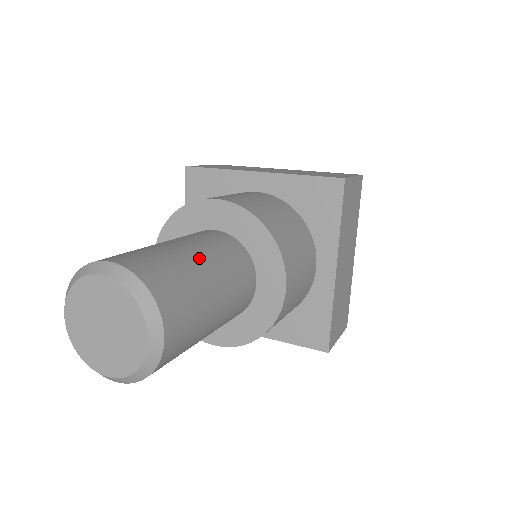
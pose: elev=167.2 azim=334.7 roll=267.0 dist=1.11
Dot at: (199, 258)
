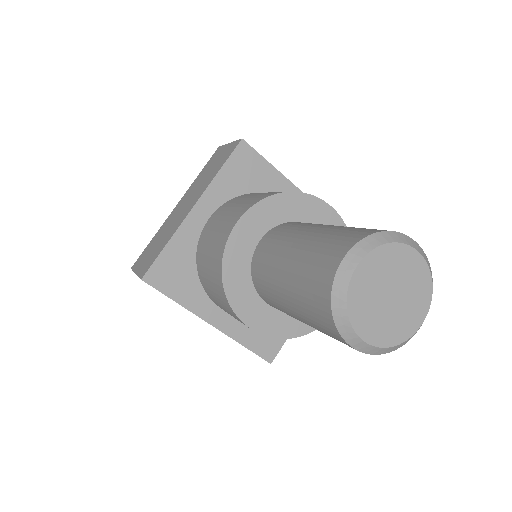
Dot at: occluded
